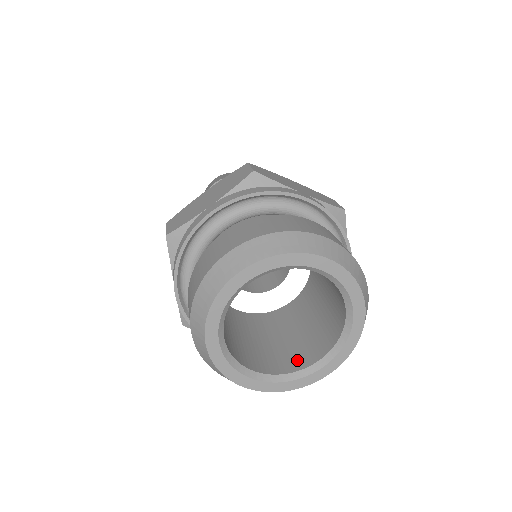
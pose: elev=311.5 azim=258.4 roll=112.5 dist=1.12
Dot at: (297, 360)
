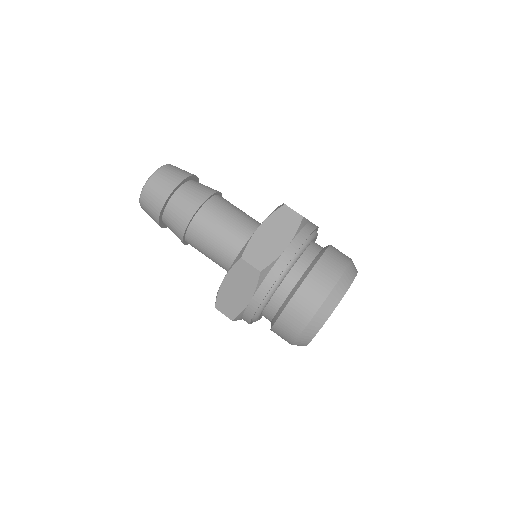
Dot at: occluded
